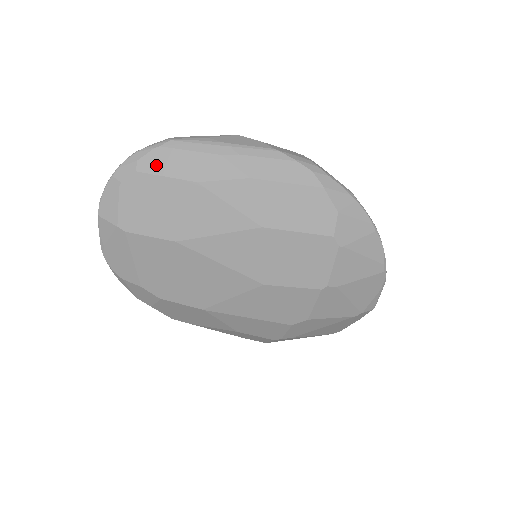
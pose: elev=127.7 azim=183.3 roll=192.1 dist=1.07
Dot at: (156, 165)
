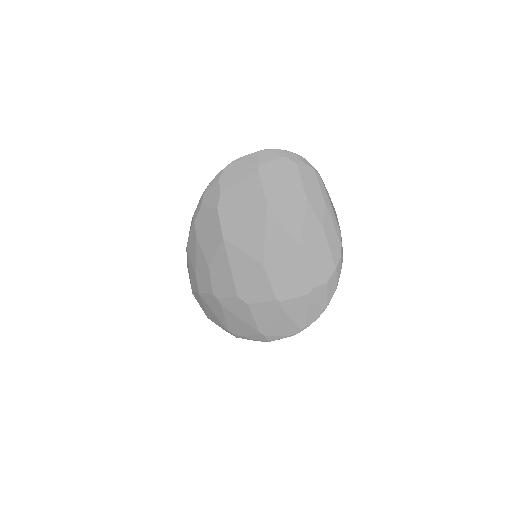
Dot at: (305, 173)
